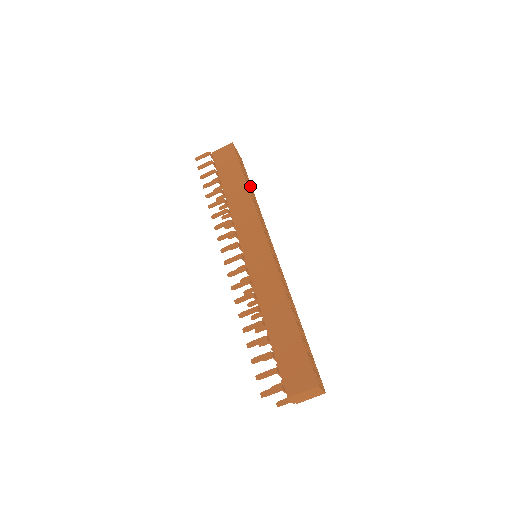
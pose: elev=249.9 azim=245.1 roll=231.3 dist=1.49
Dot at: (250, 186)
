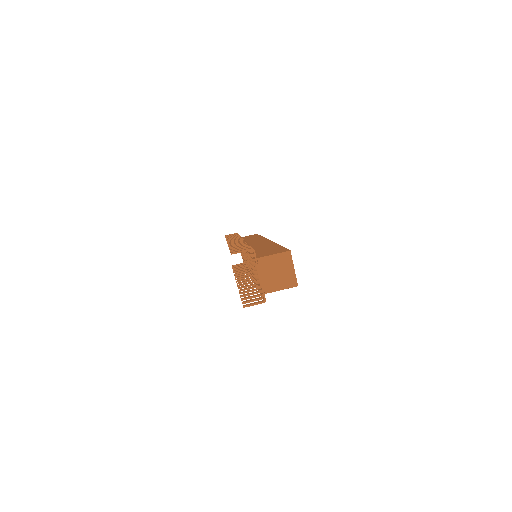
Dot at: occluded
